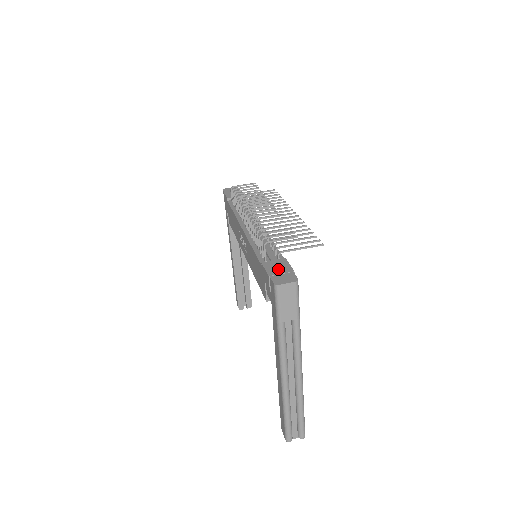
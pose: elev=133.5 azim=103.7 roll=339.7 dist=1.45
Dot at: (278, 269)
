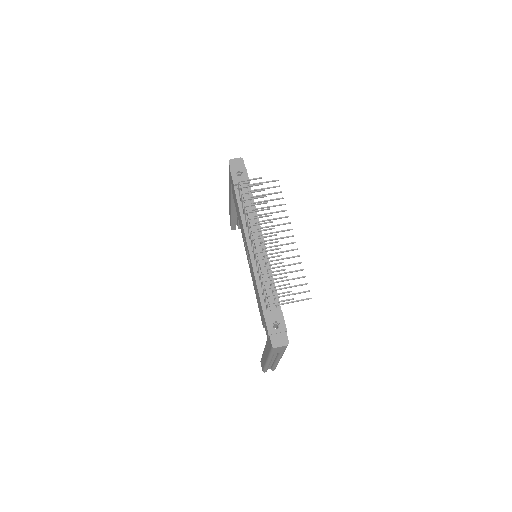
Dot at: (275, 323)
